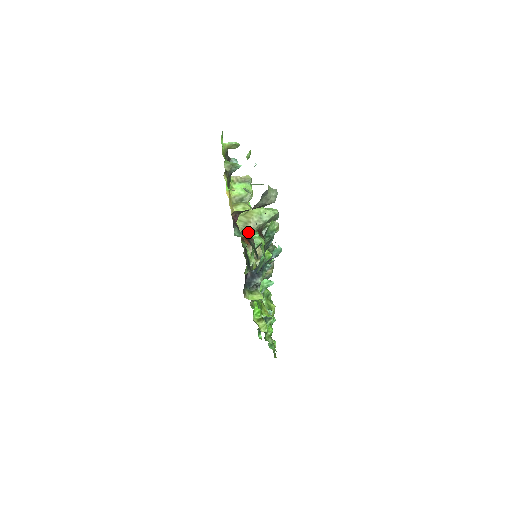
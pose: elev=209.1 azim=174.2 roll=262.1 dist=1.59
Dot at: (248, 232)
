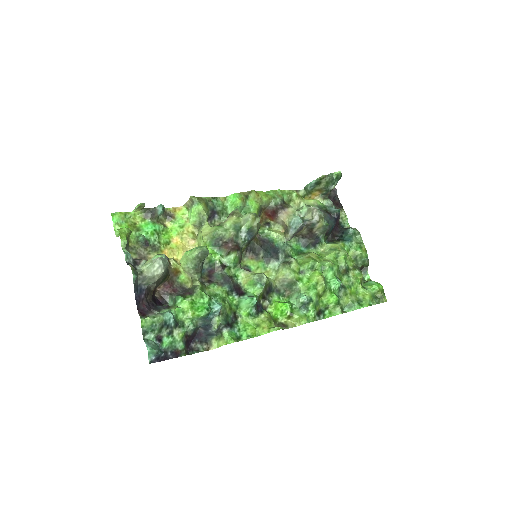
Dot at: (175, 299)
